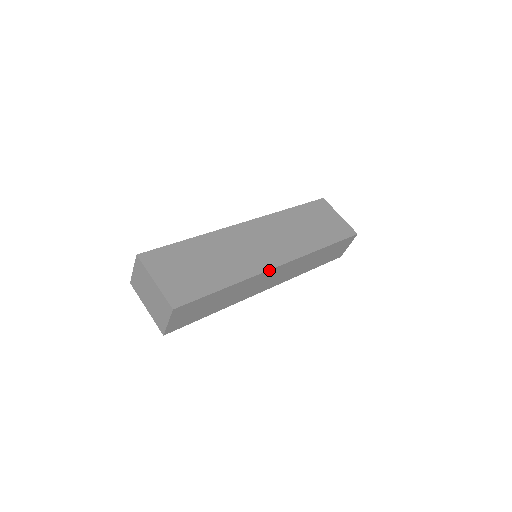
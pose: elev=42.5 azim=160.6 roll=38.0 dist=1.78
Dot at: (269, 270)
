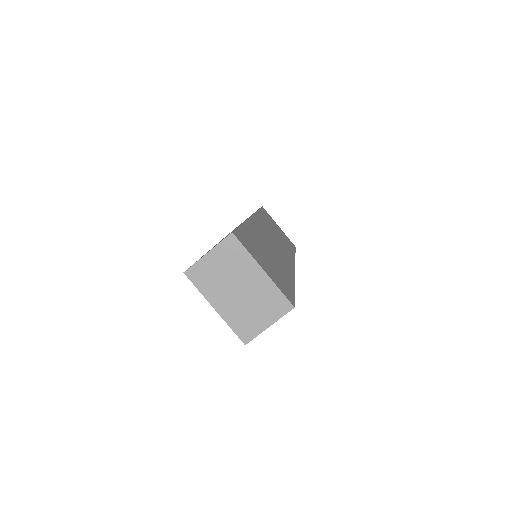
Dot at: occluded
